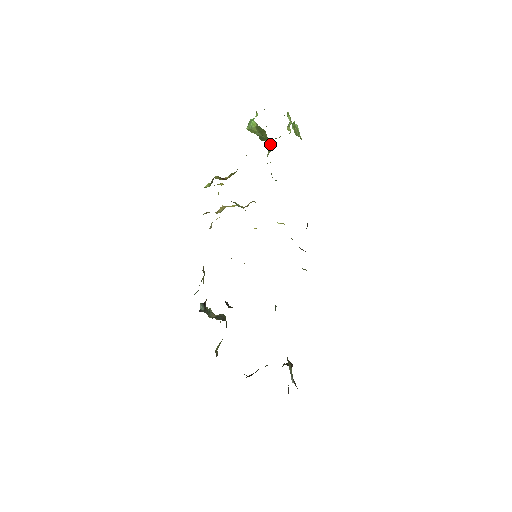
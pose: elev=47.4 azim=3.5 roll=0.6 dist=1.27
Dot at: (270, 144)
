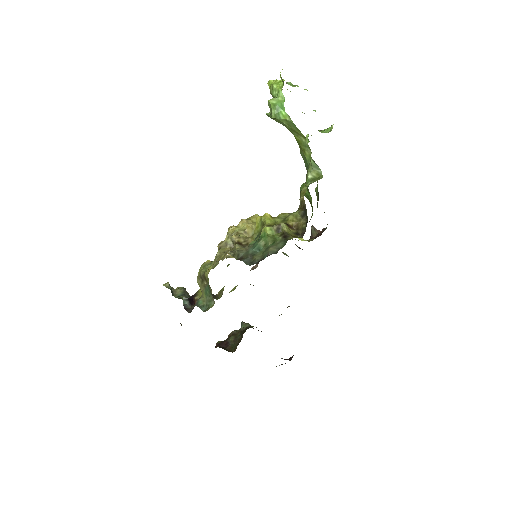
Dot at: (305, 151)
